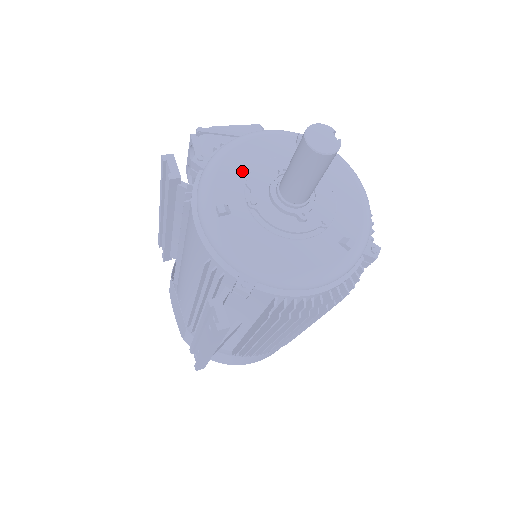
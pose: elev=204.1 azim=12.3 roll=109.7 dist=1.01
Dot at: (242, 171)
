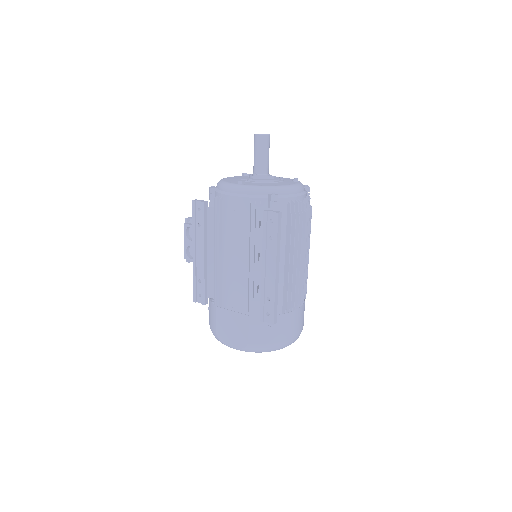
Dot at: (235, 180)
